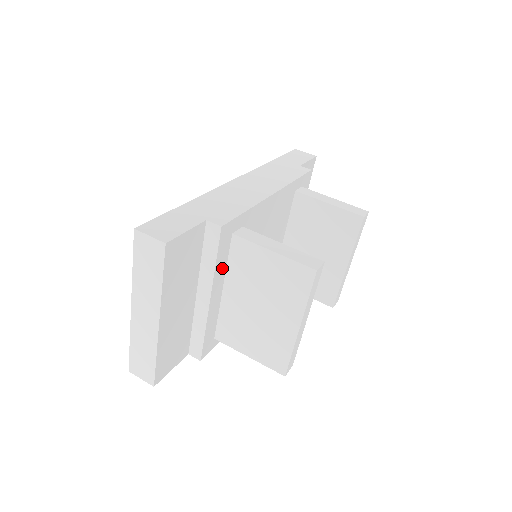
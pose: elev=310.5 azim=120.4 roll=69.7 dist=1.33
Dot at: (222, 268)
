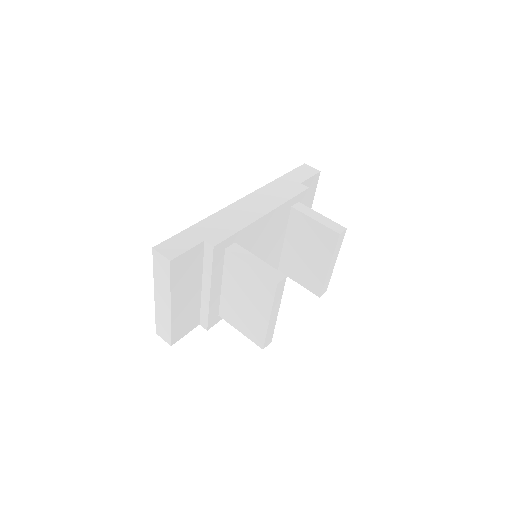
Dot at: (219, 271)
